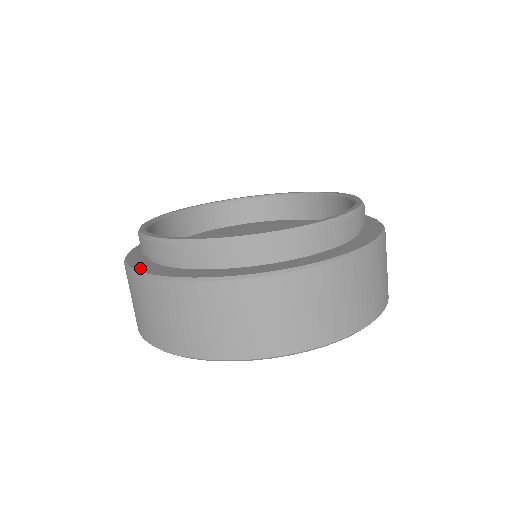
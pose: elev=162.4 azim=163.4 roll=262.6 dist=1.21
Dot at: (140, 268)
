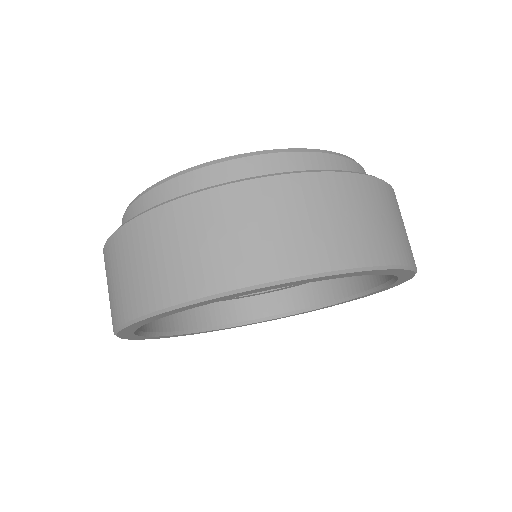
Dot at: occluded
